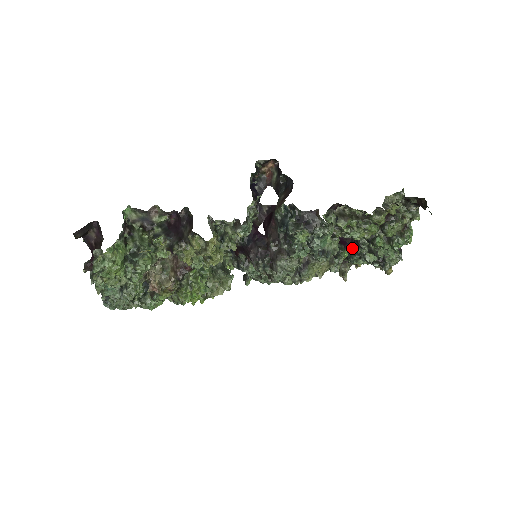
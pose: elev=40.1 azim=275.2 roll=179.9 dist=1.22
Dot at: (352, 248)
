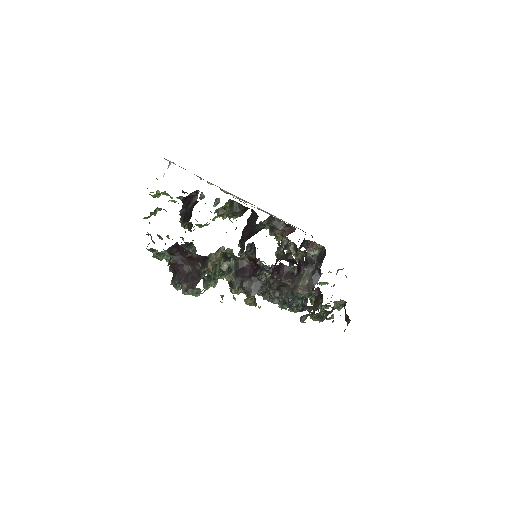
Dot at: occluded
